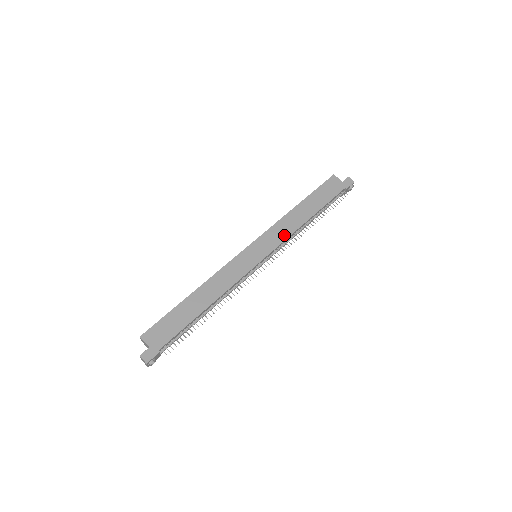
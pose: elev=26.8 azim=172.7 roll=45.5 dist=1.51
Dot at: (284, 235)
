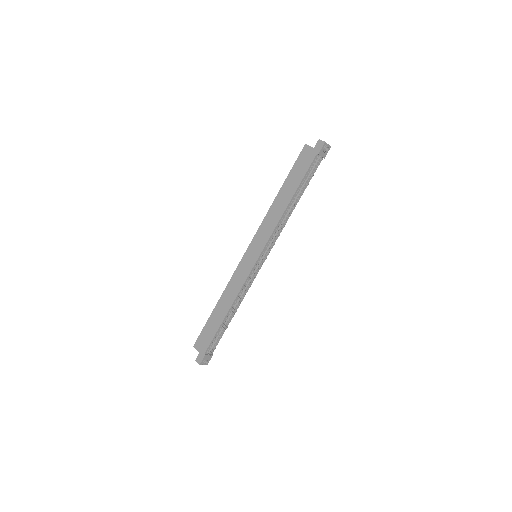
Dot at: (270, 230)
